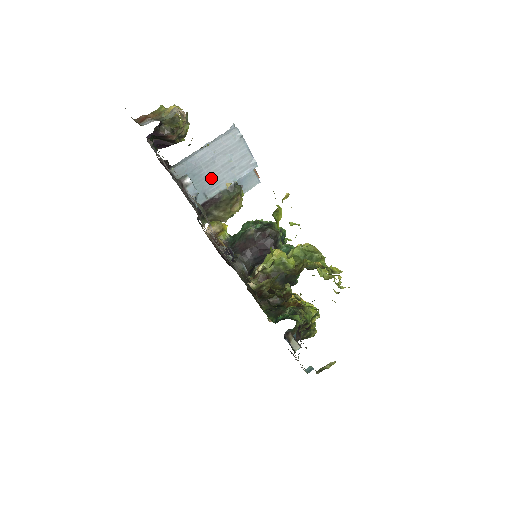
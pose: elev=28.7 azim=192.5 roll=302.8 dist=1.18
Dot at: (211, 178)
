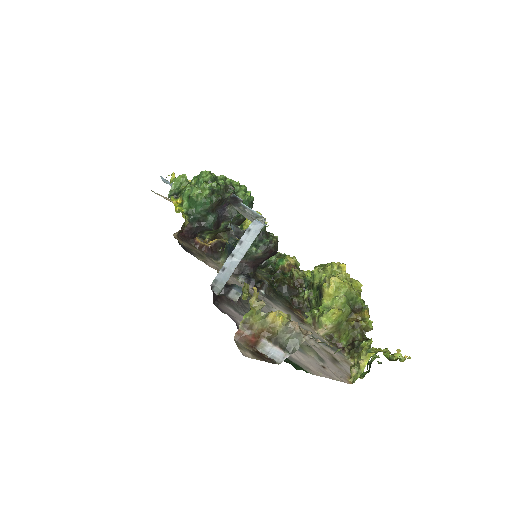
Dot at: occluded
